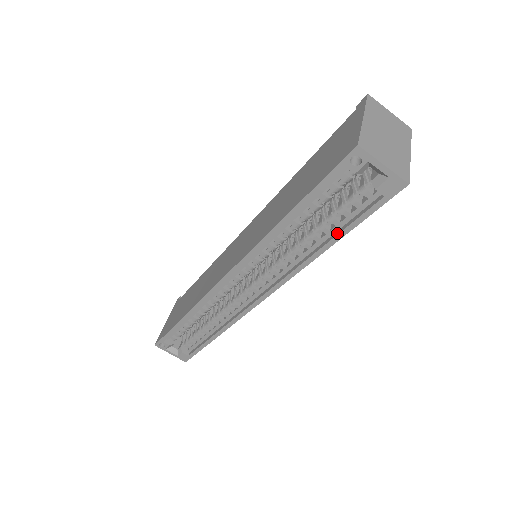
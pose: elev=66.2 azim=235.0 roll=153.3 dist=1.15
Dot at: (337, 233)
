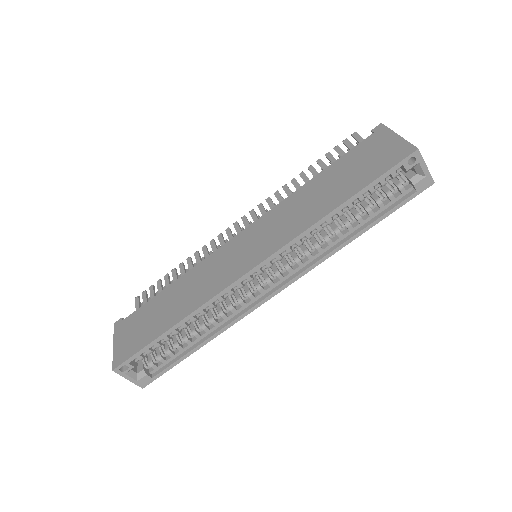
Dot at: (371, 222)
